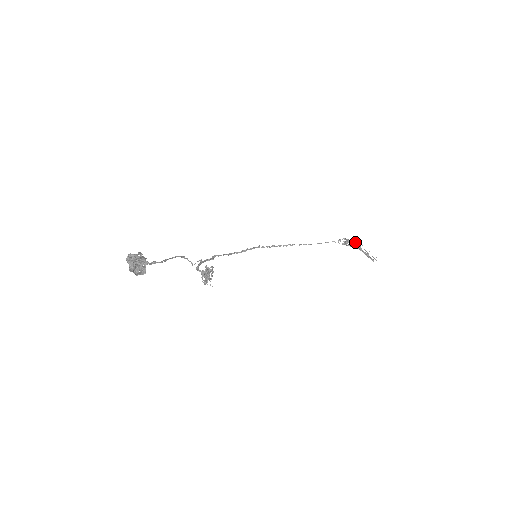
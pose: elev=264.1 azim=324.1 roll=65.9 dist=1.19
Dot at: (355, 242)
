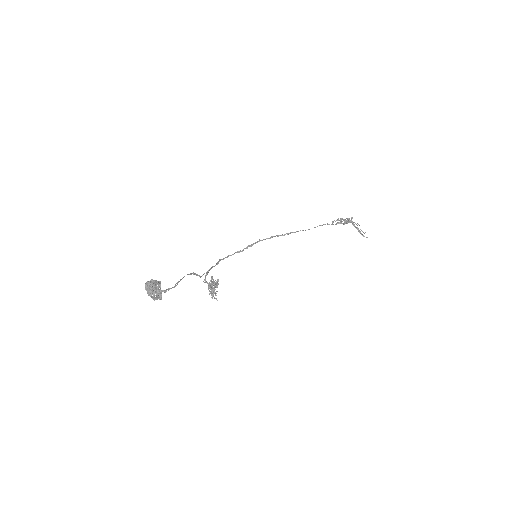
Dot at: occluded
